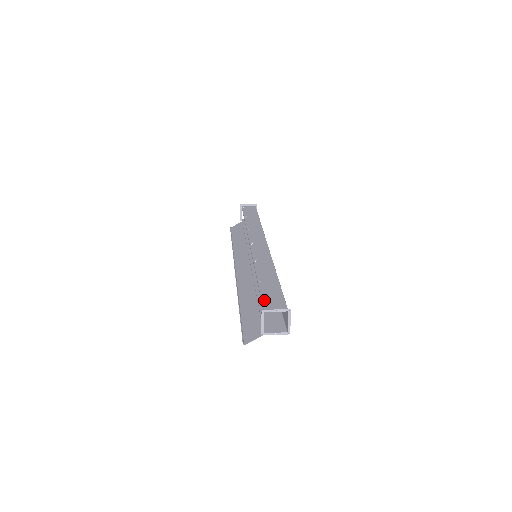
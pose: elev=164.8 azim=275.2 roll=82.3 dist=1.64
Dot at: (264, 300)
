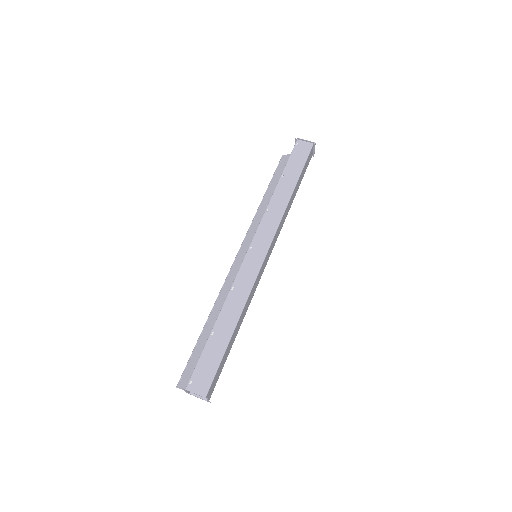
Dot at: (196, 370)
